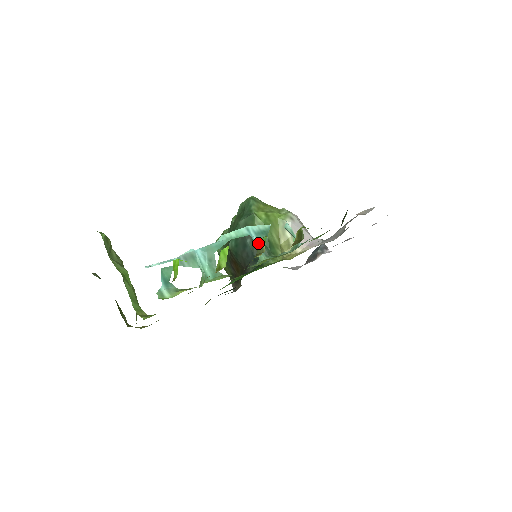
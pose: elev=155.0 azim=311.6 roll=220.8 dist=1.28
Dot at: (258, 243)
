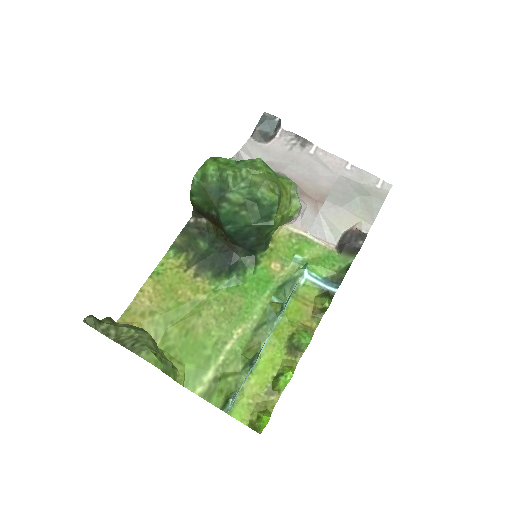
Dot at: (301, 346)
